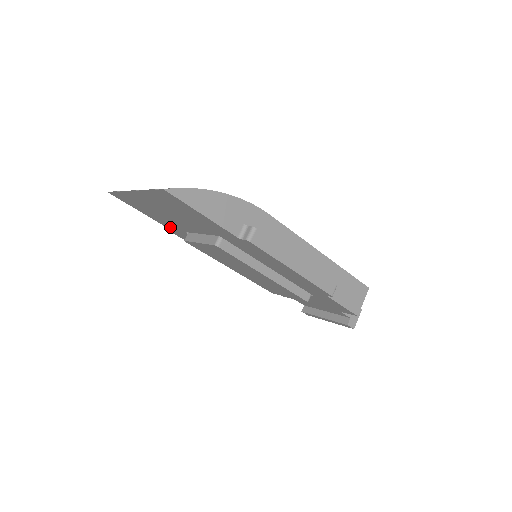
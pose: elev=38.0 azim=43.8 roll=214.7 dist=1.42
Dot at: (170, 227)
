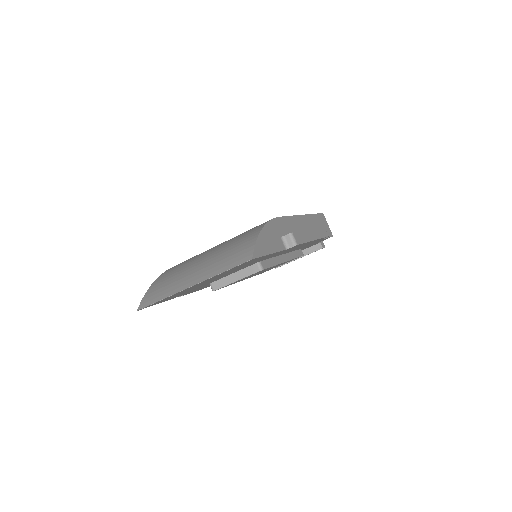
Dot at: occluded
